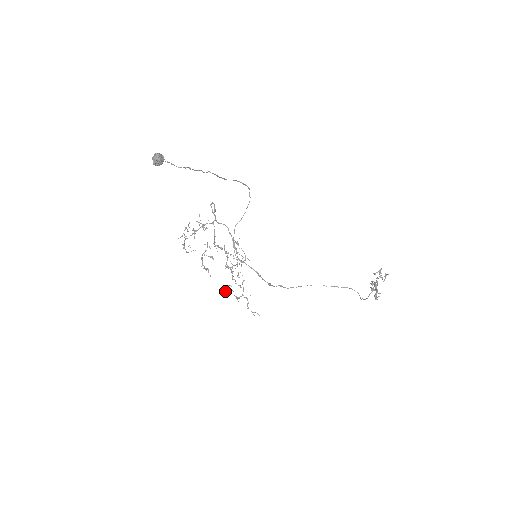
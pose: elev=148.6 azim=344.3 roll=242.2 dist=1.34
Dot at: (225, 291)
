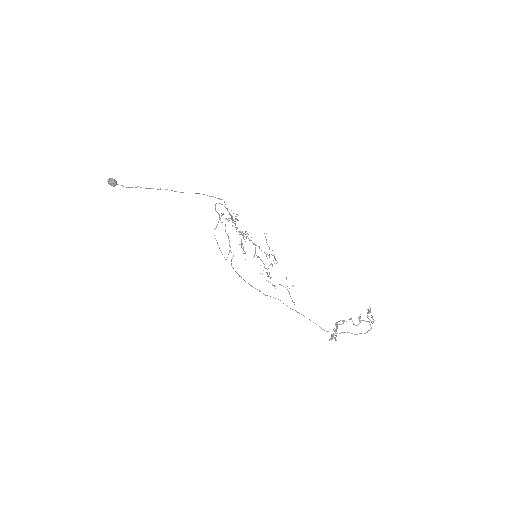
Dot at: occluded
